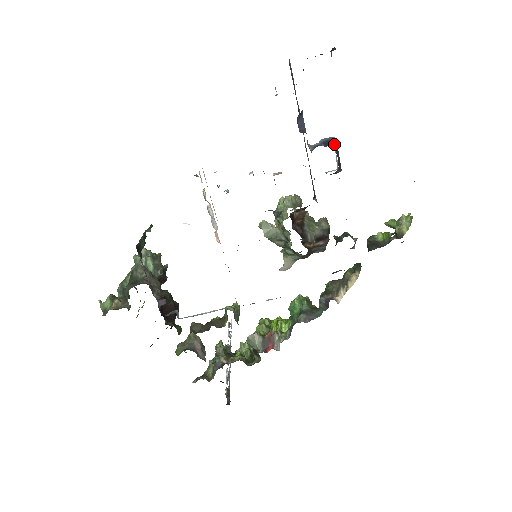
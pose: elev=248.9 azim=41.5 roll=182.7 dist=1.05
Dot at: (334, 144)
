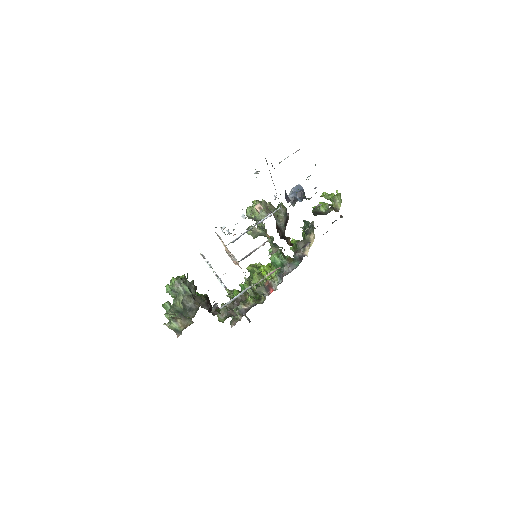
Dot at: (304, 193)
